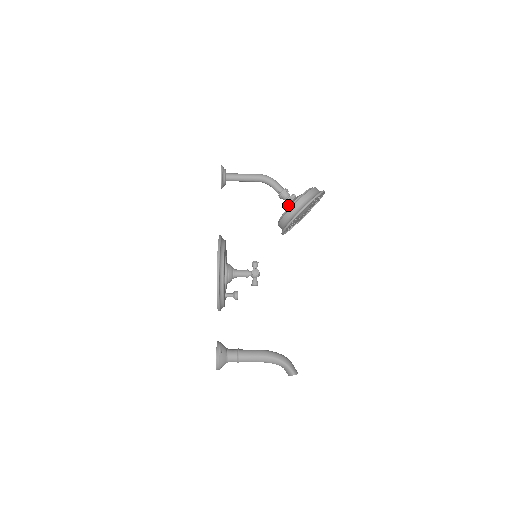
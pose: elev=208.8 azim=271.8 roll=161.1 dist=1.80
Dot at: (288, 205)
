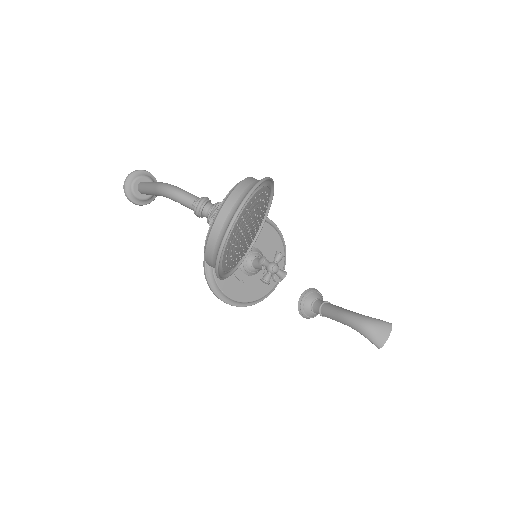
Dot at: occluded
